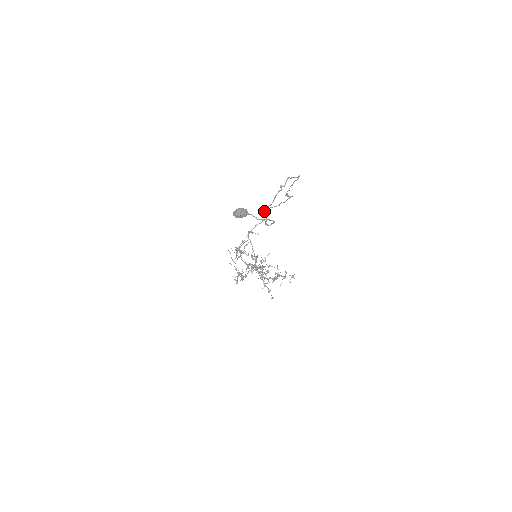
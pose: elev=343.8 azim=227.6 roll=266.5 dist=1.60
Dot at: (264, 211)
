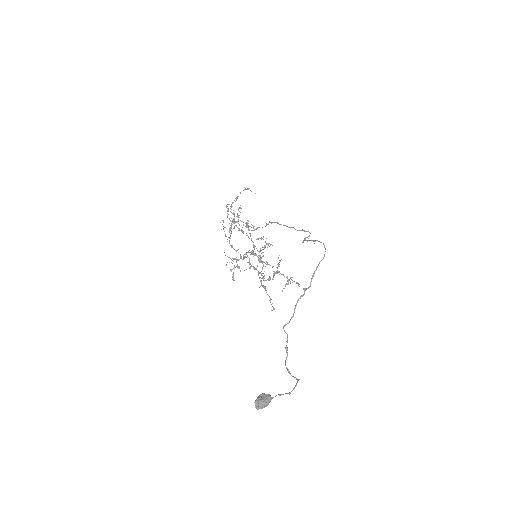
Dot at: occluded
